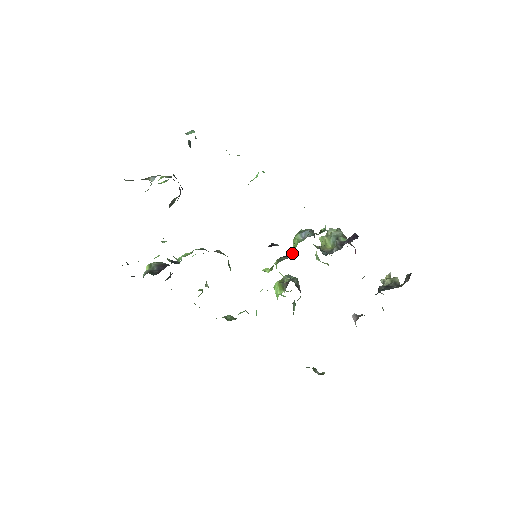
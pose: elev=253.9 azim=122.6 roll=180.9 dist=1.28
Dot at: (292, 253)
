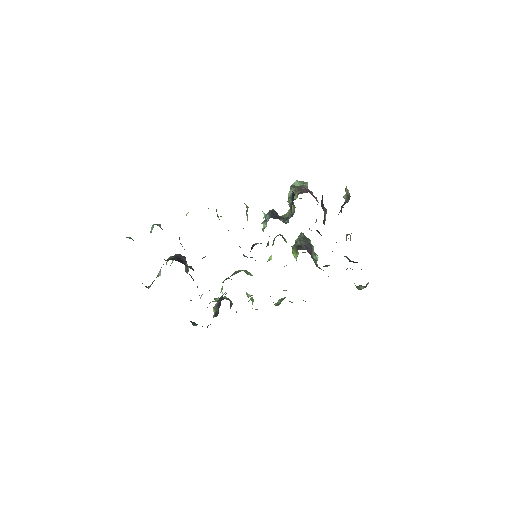
Dot at: occluded
